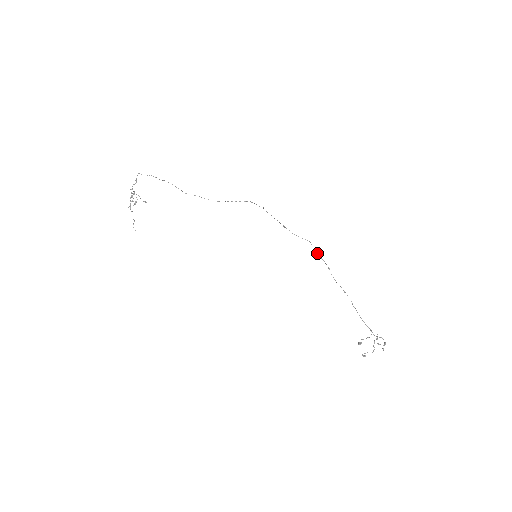
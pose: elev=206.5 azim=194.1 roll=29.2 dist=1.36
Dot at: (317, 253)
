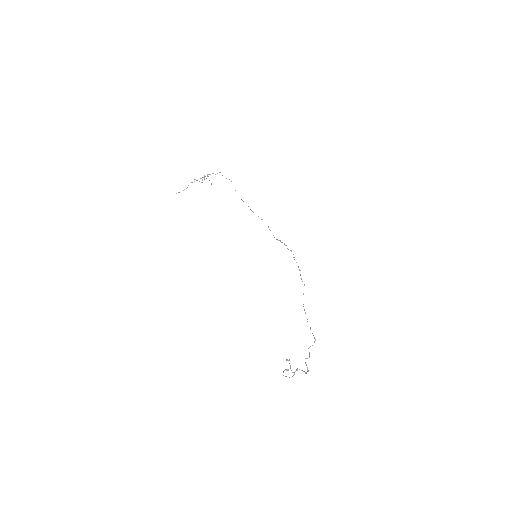
Dot at: (301, 278)
